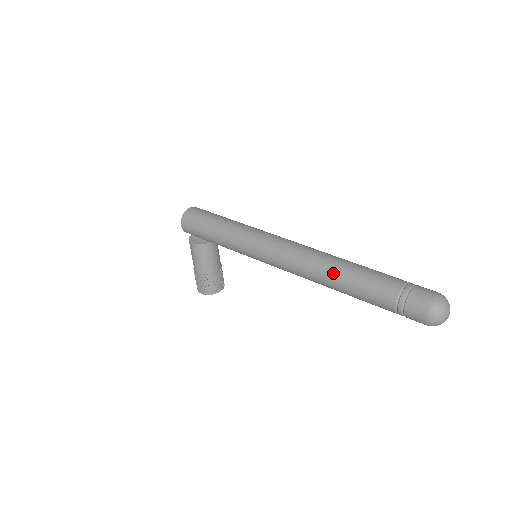
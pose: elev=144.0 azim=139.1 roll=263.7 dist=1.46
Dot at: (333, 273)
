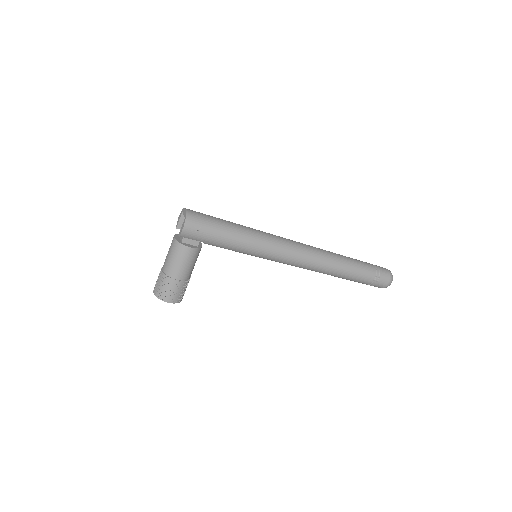
Dot at: (339, 262)
